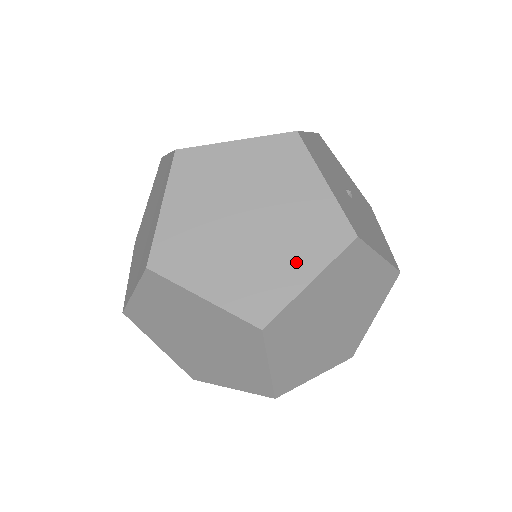
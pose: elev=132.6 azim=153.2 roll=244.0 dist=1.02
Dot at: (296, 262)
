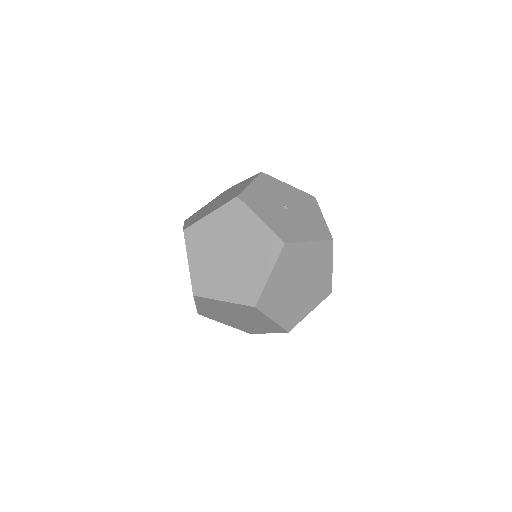
Dot at: occluded
